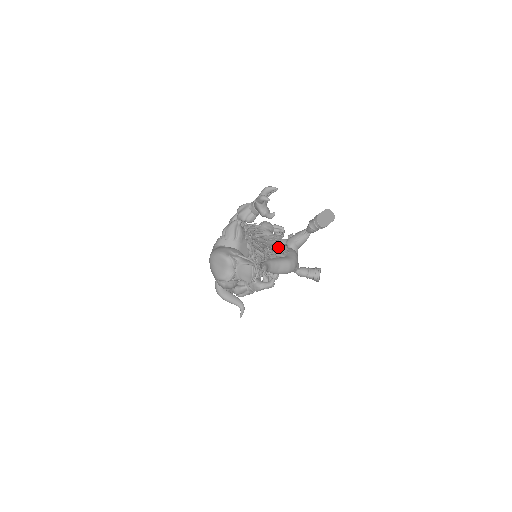
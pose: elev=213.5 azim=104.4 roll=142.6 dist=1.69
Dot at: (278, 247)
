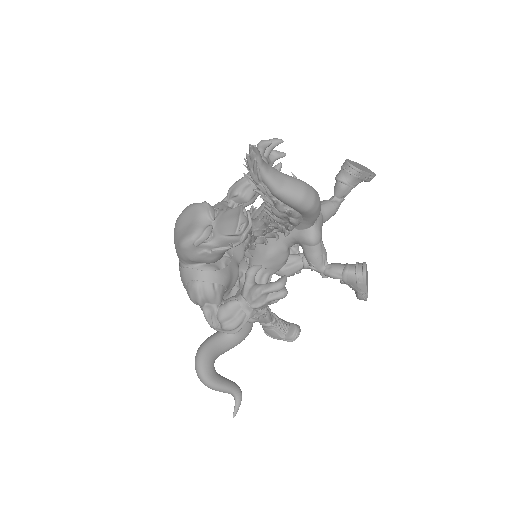
Dot at: occluded
